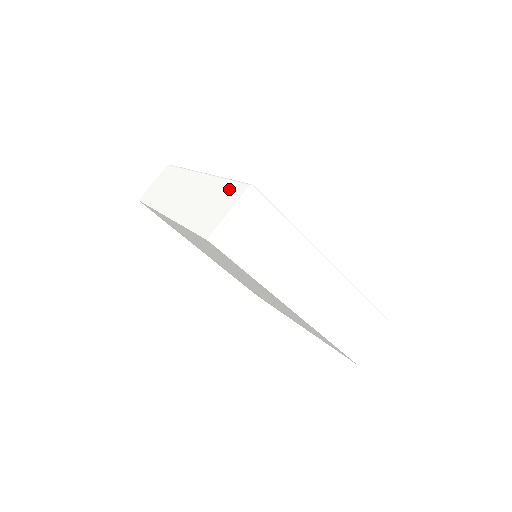
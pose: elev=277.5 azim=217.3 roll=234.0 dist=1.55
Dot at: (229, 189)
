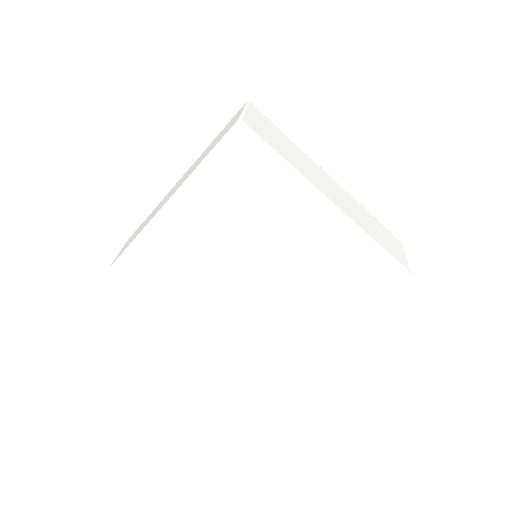
Dot at: (227, 125)
